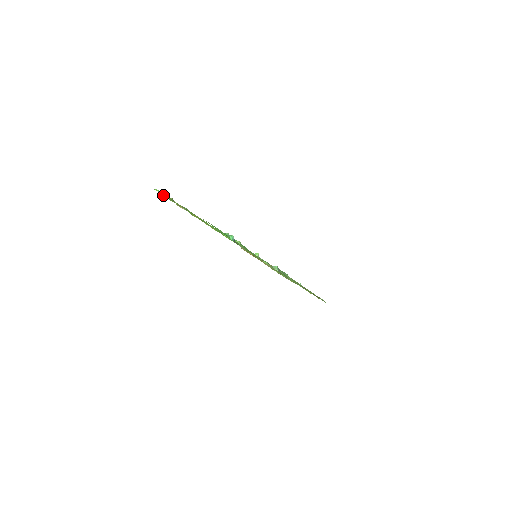
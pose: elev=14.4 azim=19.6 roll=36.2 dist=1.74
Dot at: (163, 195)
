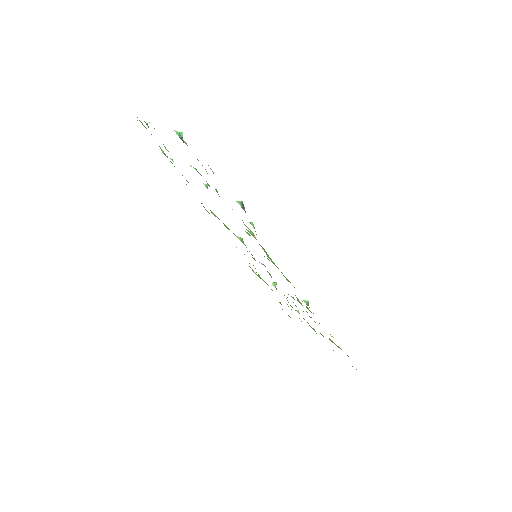
Dot at: (141, 122)
